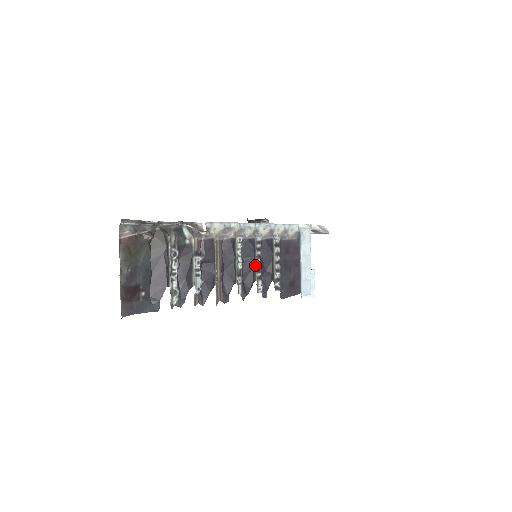
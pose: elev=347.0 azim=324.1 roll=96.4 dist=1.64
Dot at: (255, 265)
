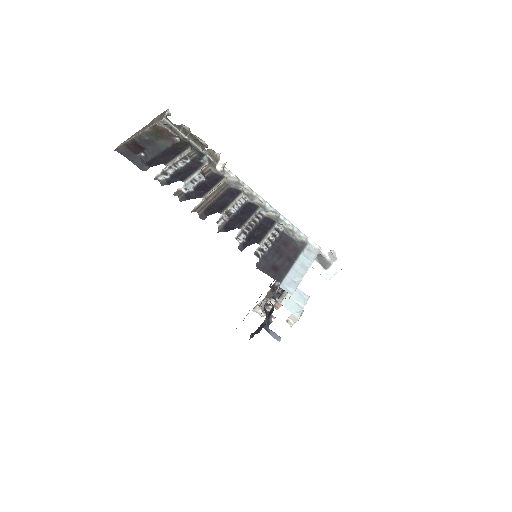
Dot at: (247, 220)
